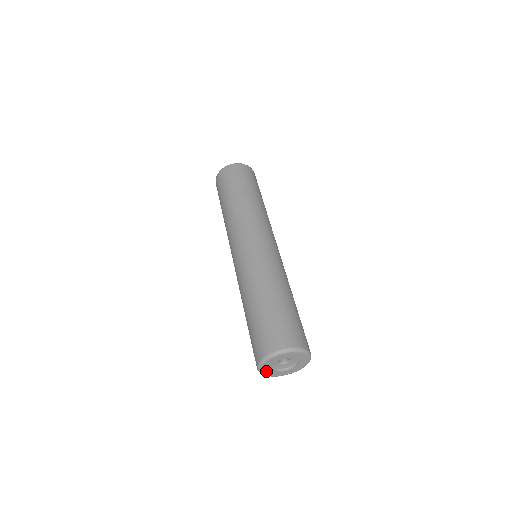
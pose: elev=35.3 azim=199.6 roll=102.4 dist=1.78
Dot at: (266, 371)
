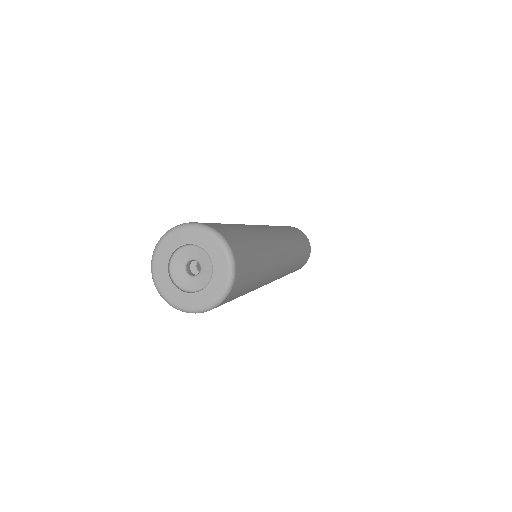
Dot at: (160, 267)
